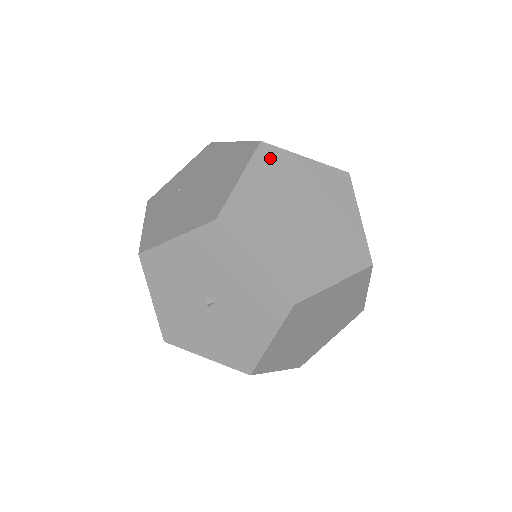
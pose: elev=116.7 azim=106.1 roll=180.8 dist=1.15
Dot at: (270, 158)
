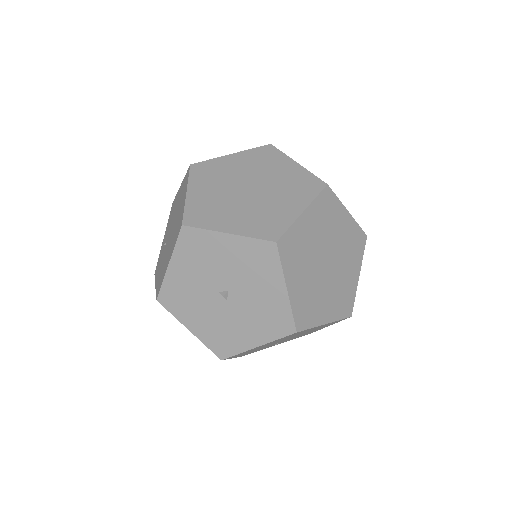
Dot at: (203, 170)
